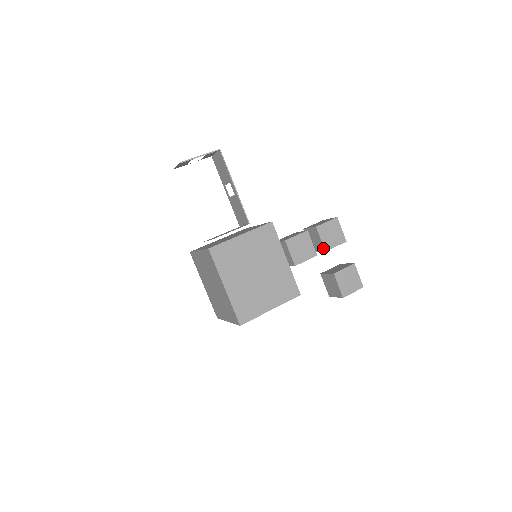
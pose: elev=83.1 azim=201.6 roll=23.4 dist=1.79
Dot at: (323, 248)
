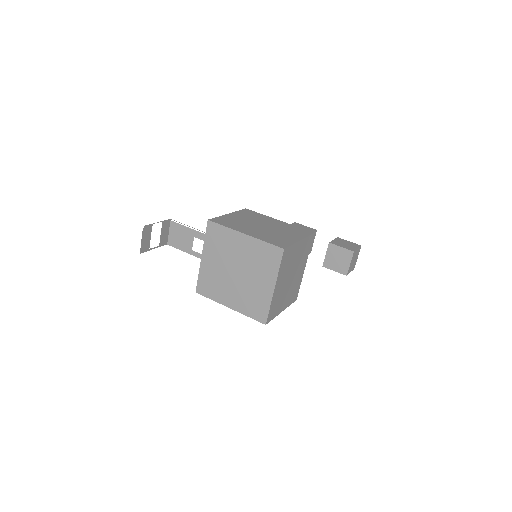
Dot at: occluded
